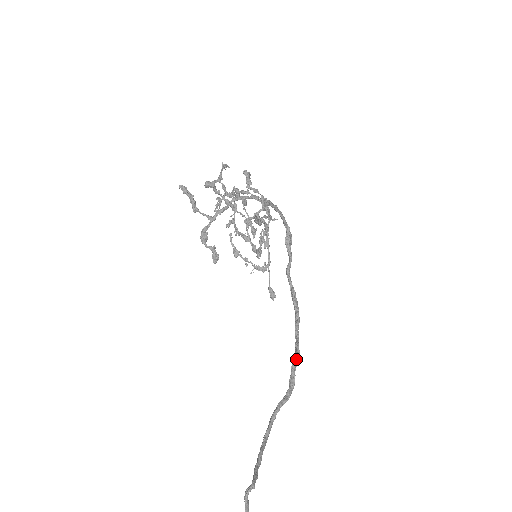
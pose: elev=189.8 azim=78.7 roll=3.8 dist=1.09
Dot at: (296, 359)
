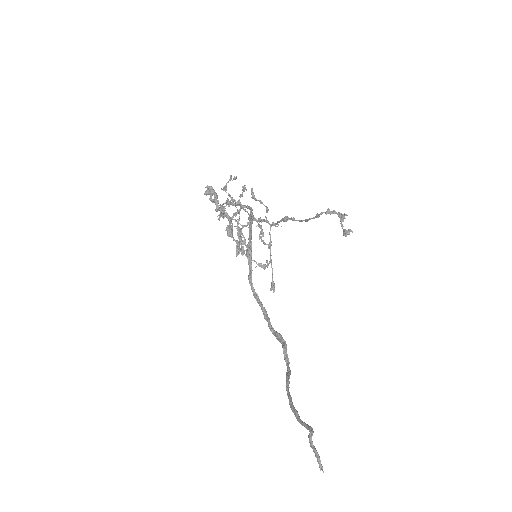
Dot at: (285, 344)
